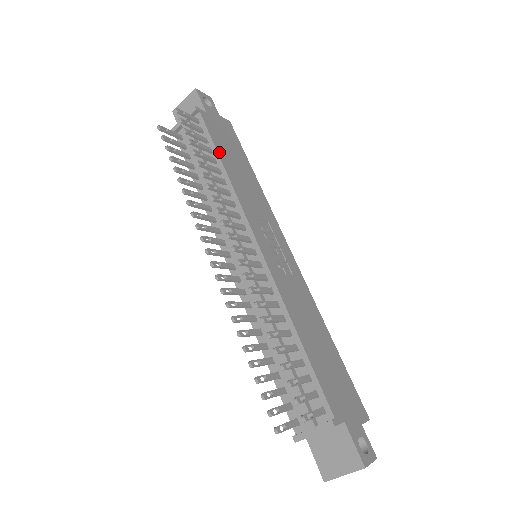
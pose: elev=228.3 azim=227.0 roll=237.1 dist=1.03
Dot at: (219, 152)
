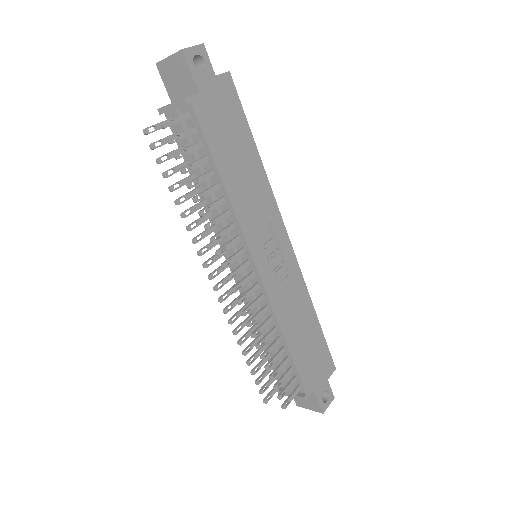
Dot at: (217, 161)
